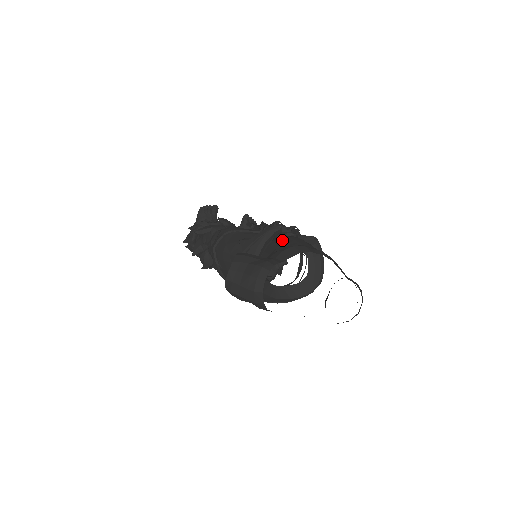
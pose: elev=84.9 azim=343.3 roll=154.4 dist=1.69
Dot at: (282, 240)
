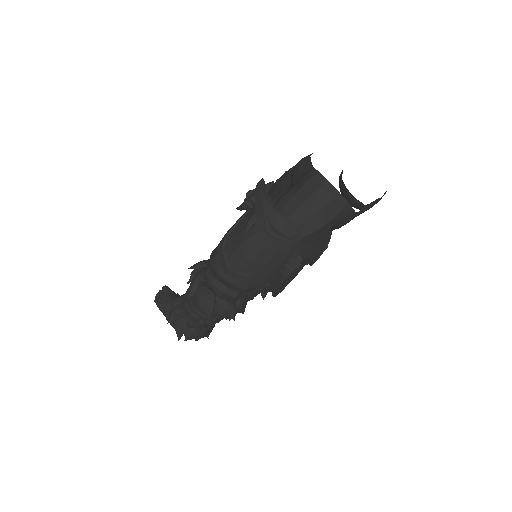
Dot at: (276, 185)
